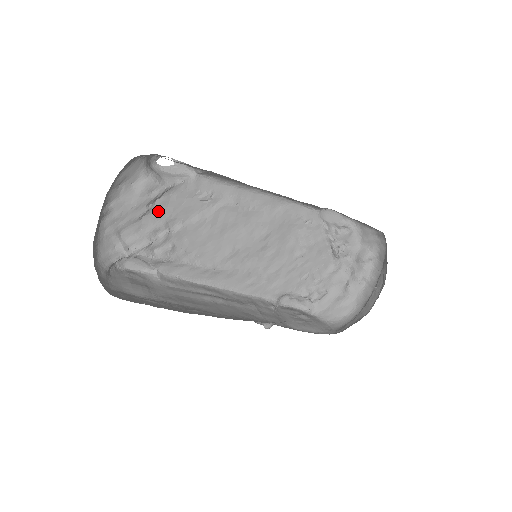
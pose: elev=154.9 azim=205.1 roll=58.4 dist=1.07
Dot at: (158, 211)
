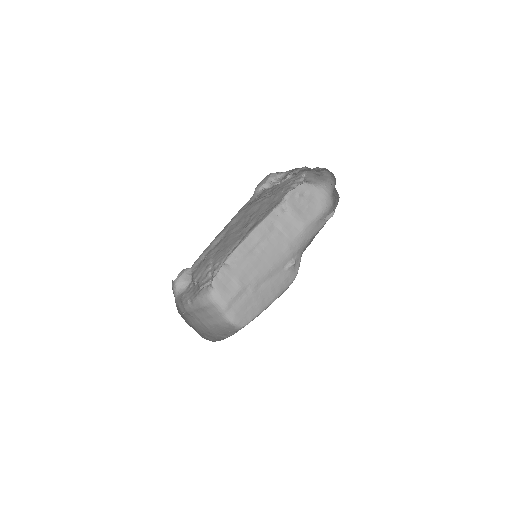
Dot at: (199, 277)
